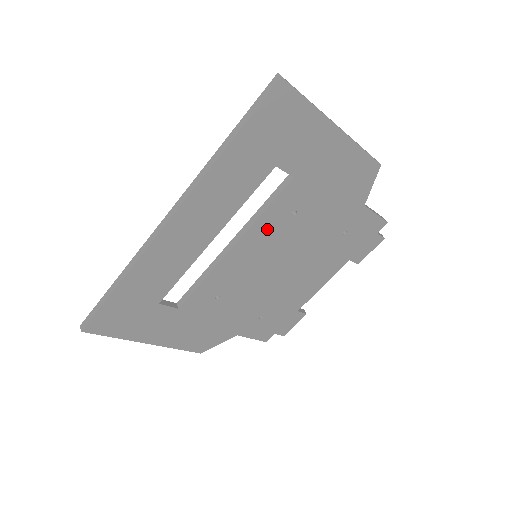
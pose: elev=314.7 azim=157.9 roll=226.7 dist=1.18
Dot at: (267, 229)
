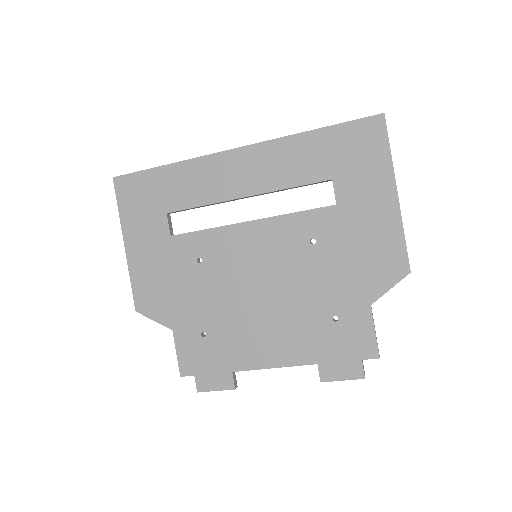
Dot at: (284, 233)
